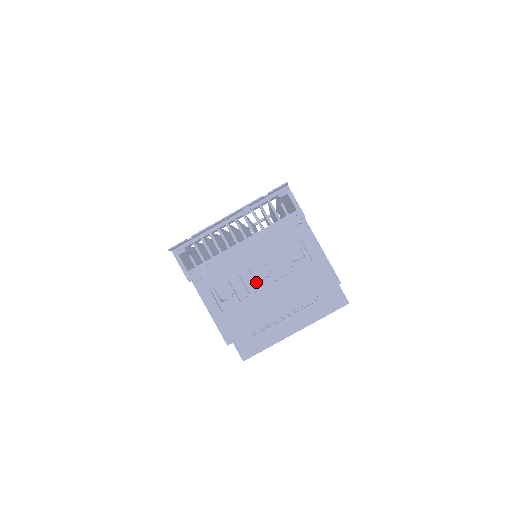
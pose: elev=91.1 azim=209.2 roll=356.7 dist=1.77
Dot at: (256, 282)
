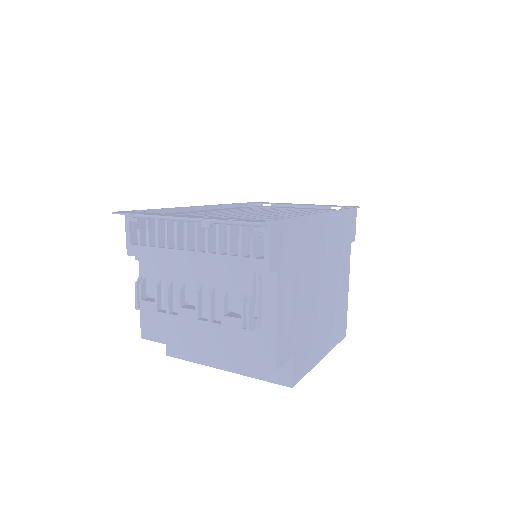
Dot at: (180, 305)
